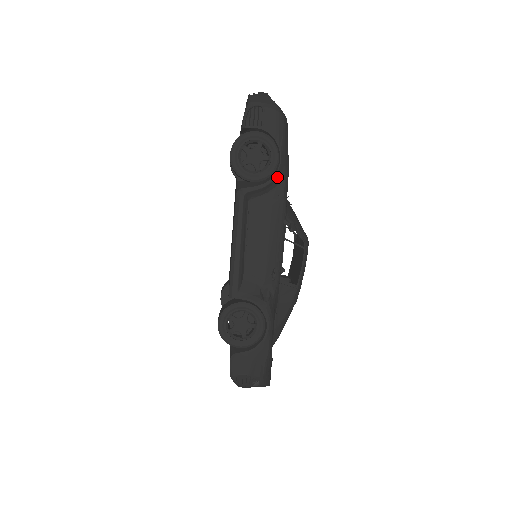
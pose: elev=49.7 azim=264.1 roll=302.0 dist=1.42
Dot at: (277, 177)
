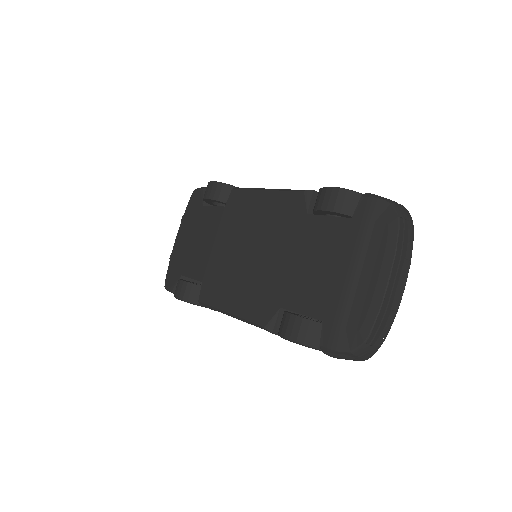
Dot at: occluded
